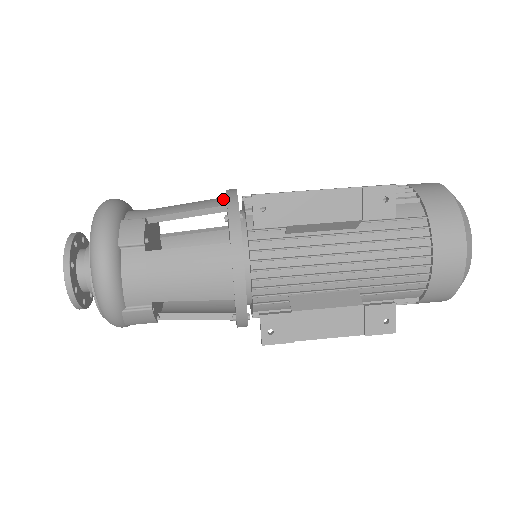
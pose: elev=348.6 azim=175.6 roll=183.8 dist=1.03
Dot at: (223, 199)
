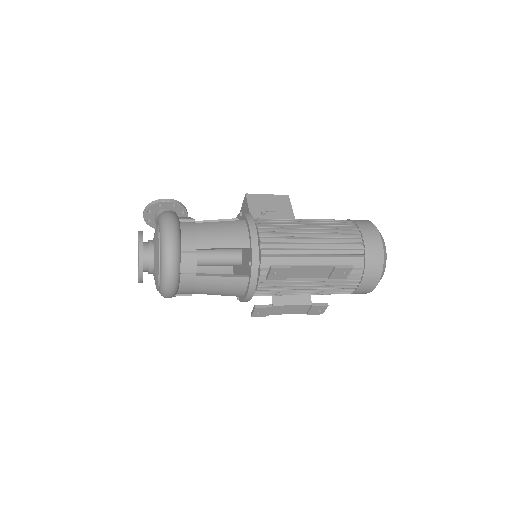
Dot at: (247, 238)
